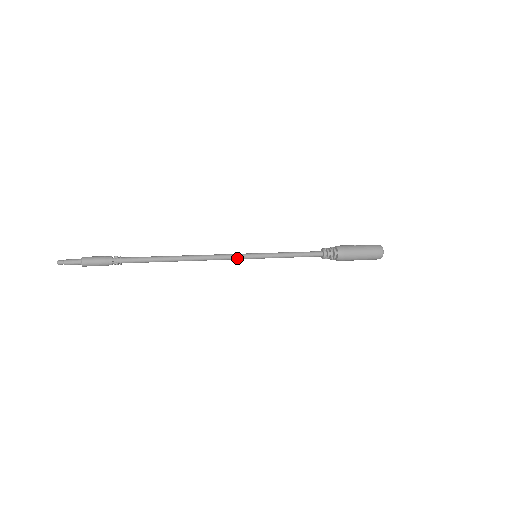
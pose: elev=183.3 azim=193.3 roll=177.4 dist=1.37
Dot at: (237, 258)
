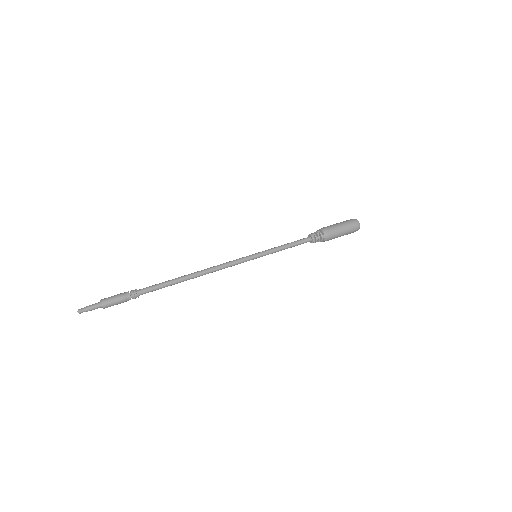
Dot at: occluded
